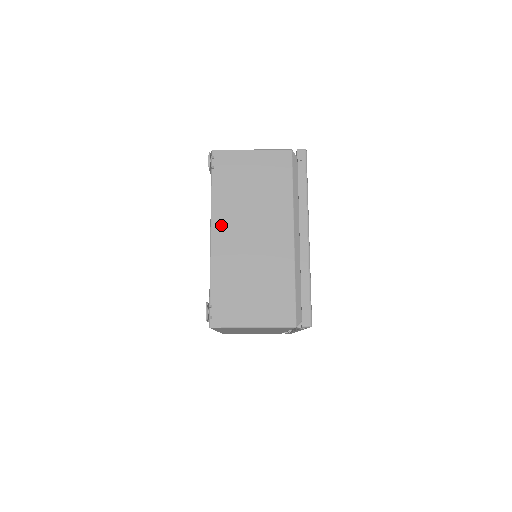
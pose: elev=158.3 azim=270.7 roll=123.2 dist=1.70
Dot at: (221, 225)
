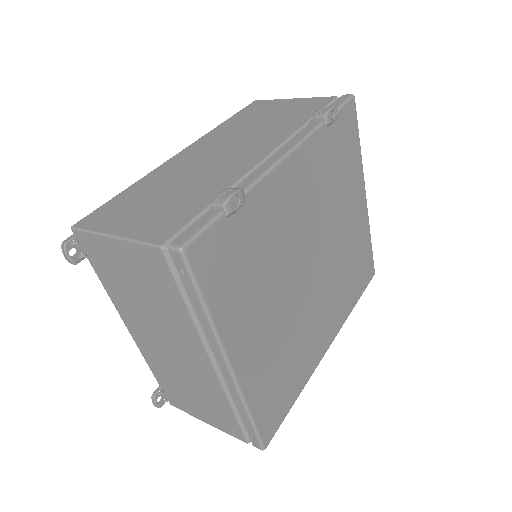
Dot at: (131, 324)
